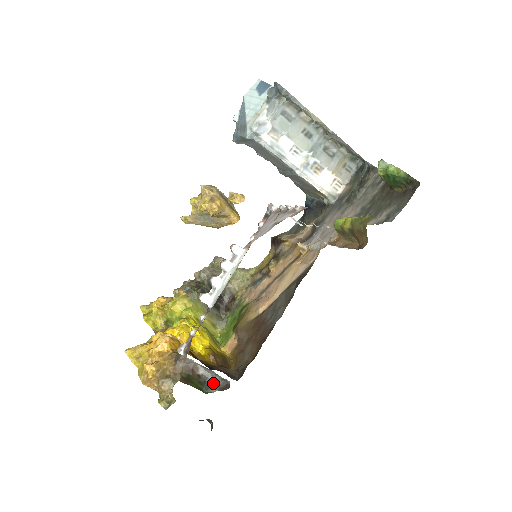
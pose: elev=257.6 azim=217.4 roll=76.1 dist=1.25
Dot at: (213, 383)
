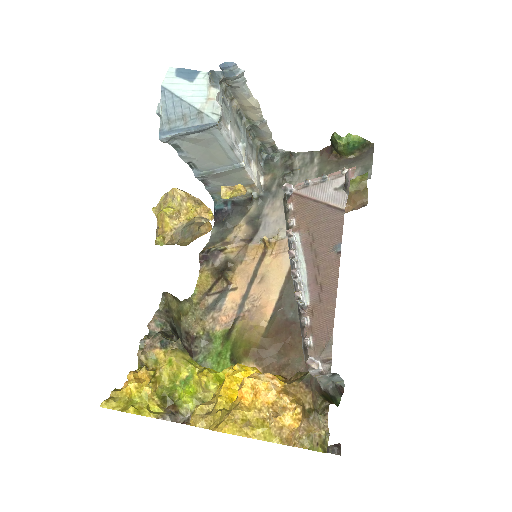
Dot at: (334, 392)
